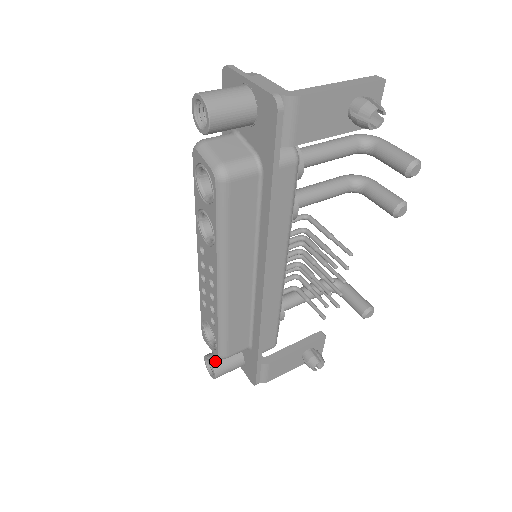
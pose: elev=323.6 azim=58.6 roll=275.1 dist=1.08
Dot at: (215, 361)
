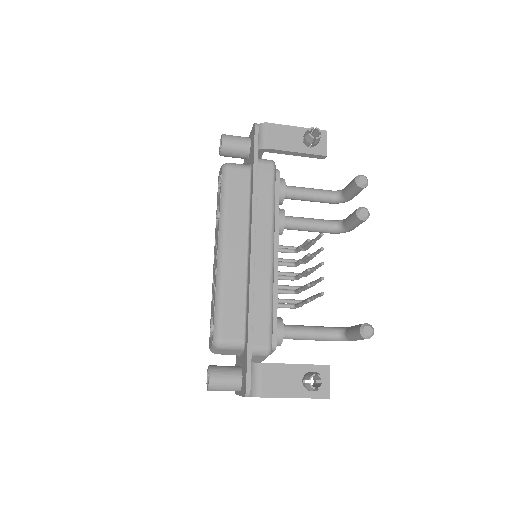
Dot at: (213, 366)
